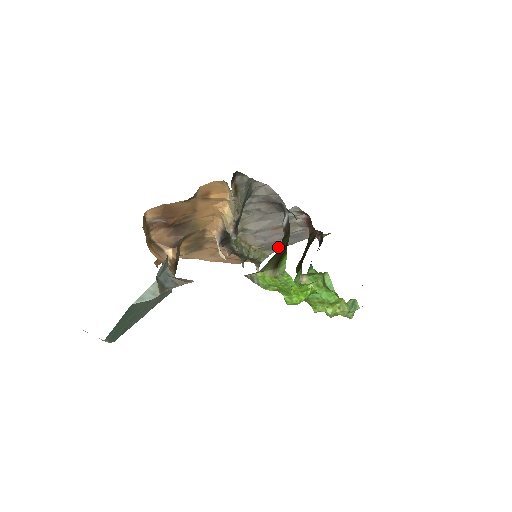
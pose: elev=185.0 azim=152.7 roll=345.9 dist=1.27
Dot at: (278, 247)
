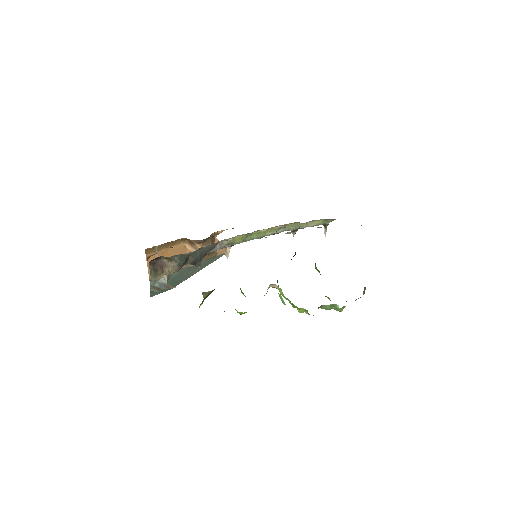
Dot at: occluded
